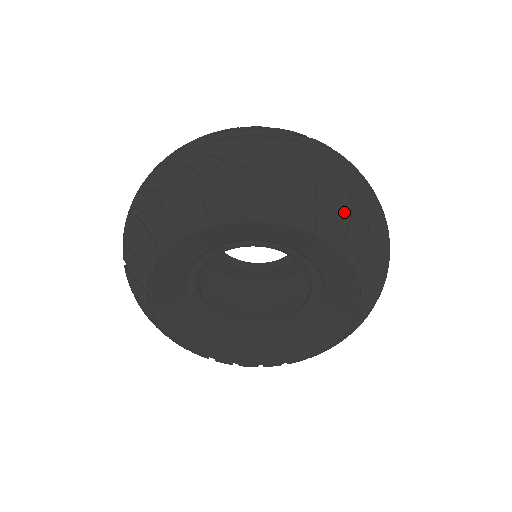
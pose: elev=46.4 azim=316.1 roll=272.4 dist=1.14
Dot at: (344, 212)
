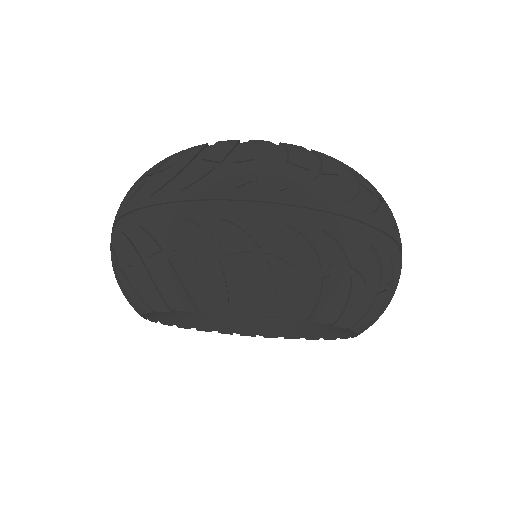
Dot at: (370, 302)
